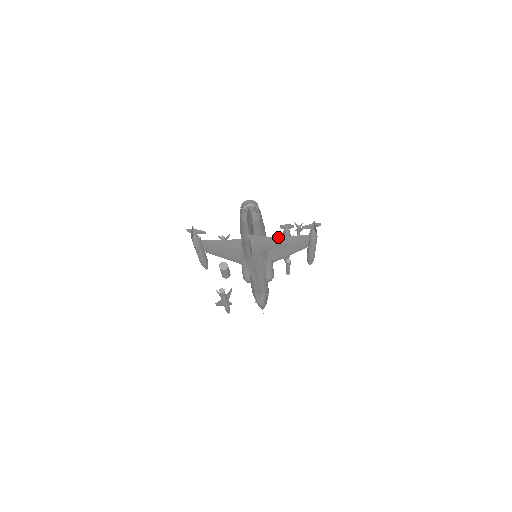
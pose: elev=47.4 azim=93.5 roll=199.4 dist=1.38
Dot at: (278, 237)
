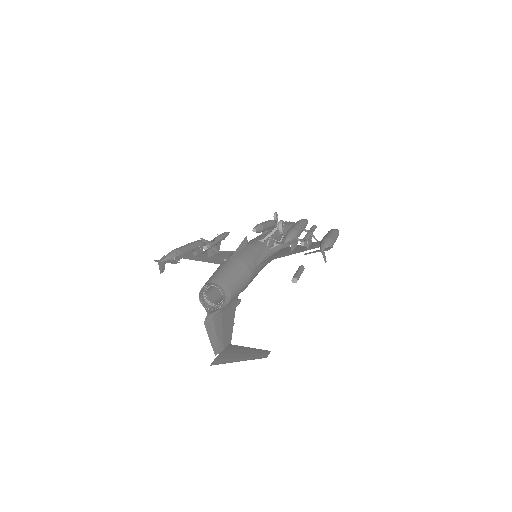
Dot at: (275, 258)
